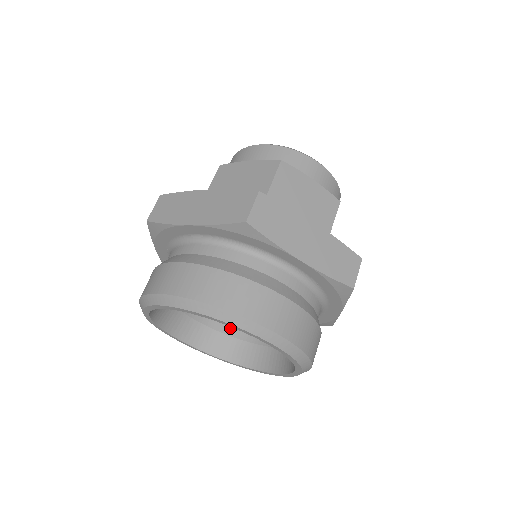
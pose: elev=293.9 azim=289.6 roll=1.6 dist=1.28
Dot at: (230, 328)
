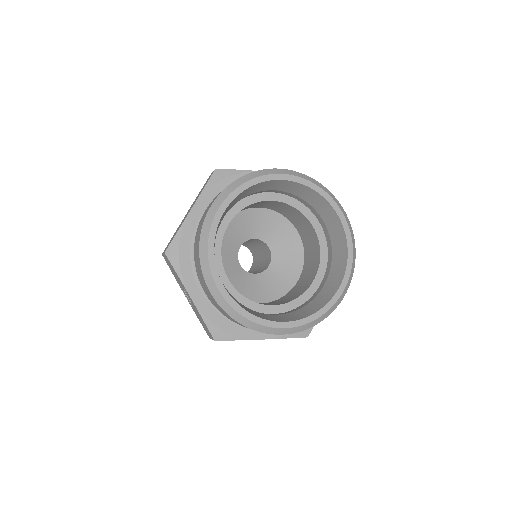
Dot at: (296, 308)
